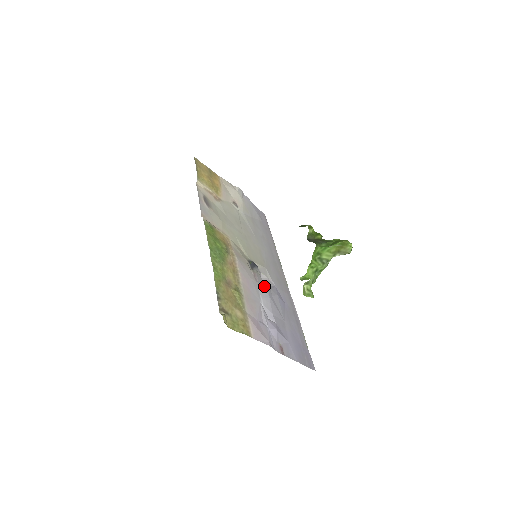
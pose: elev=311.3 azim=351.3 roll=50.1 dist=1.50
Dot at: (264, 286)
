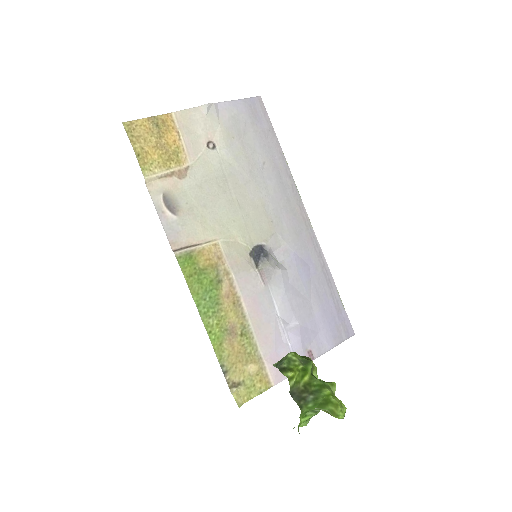
Dot at: (277, 280)
